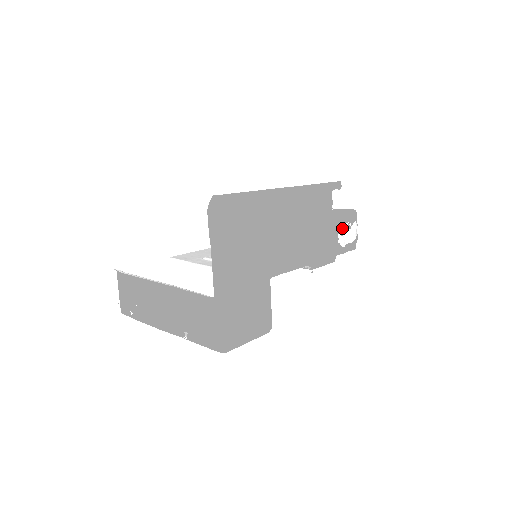
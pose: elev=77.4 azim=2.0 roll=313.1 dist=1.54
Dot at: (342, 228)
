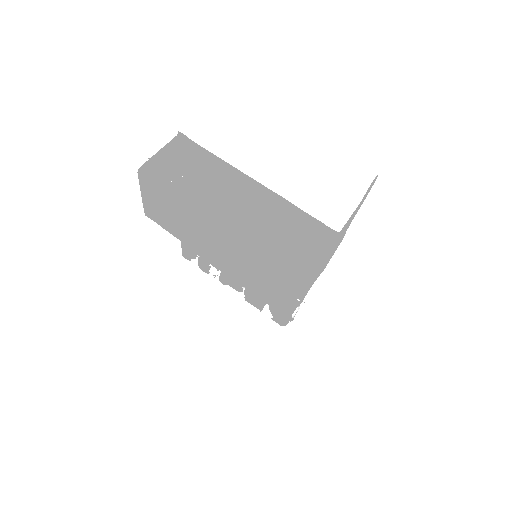
Dot at: occluded
